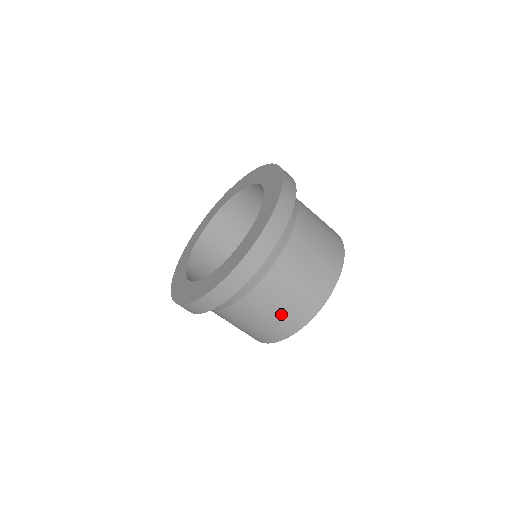
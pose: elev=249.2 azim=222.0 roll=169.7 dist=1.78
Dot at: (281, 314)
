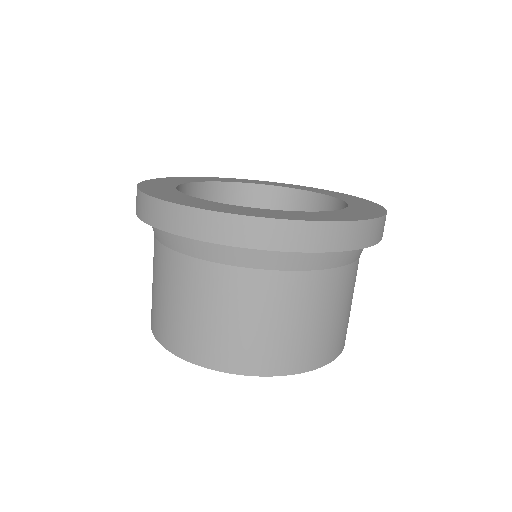
Dot at: (251, 334)
